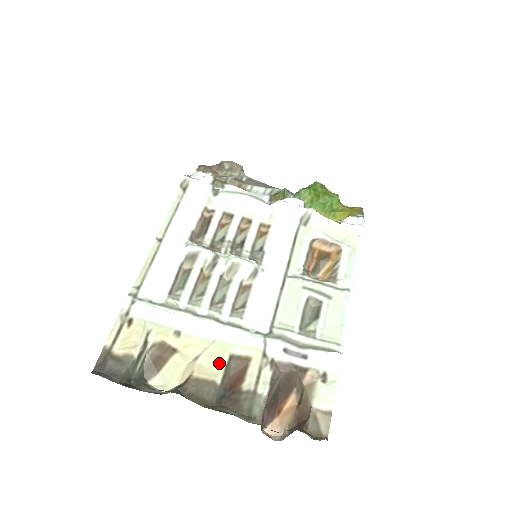
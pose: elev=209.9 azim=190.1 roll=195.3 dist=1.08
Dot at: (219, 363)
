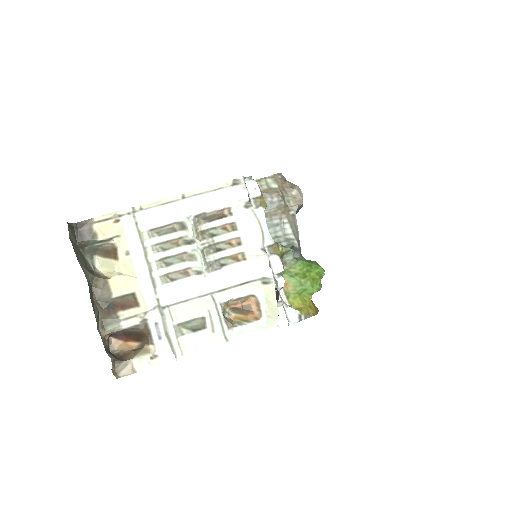
Dot at: (125, 289)
